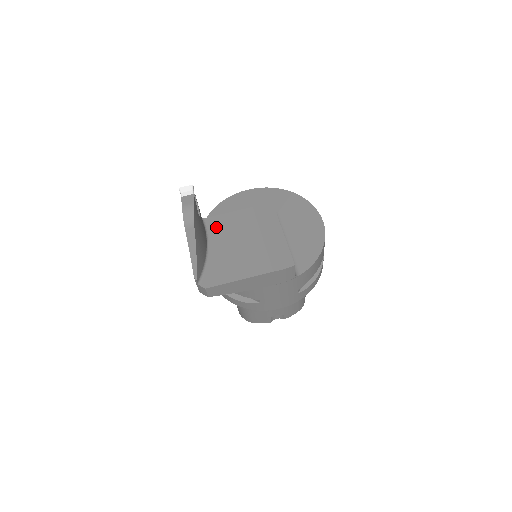
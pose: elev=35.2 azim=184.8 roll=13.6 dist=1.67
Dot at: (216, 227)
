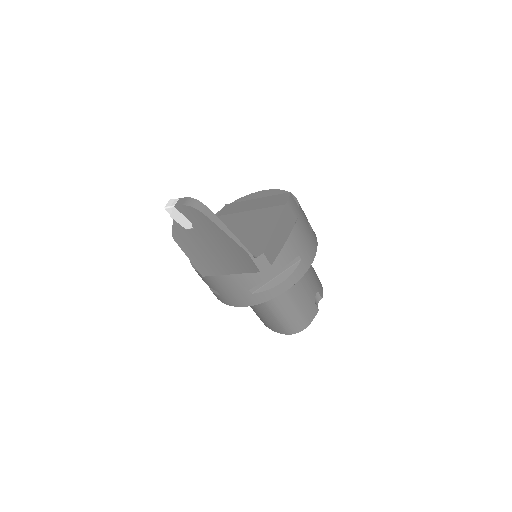
Dot at: occluded
